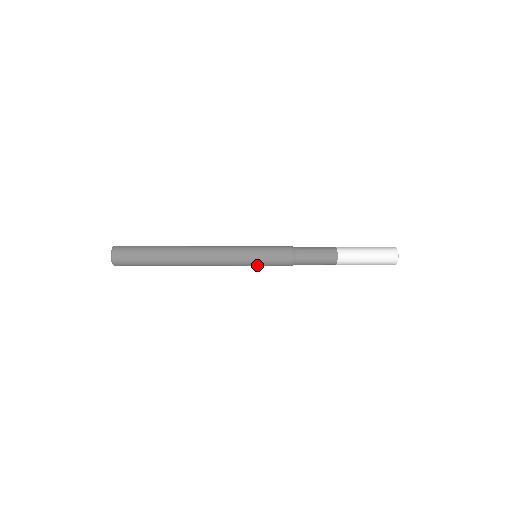
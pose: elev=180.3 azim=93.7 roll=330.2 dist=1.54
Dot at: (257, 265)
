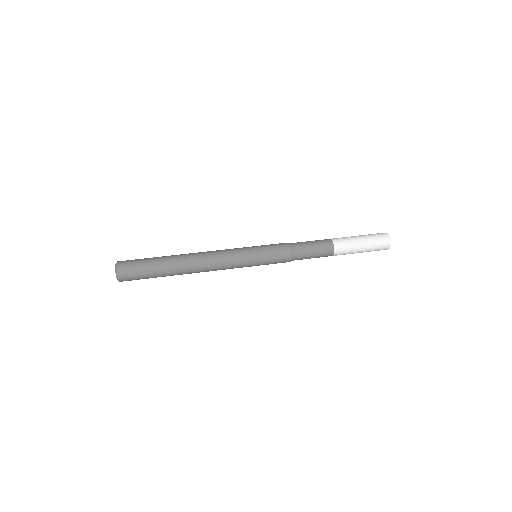
Dot at: (258, 264)
